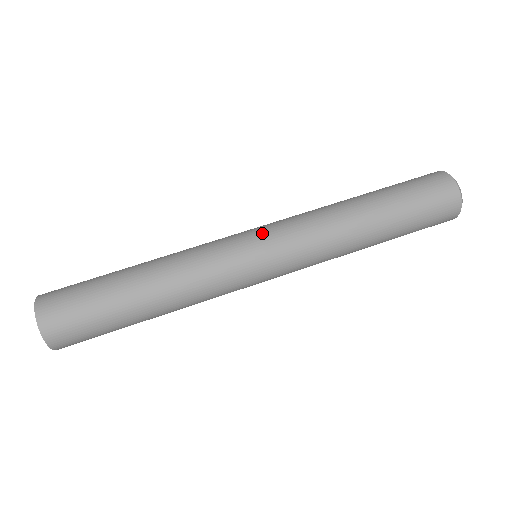
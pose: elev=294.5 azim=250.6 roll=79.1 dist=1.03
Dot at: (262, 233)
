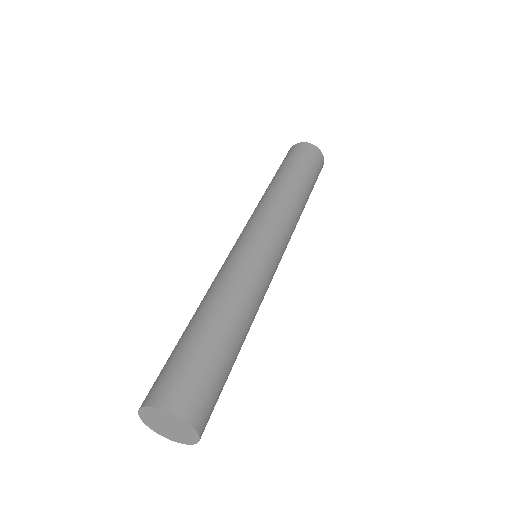
Dot at: (237, 239)
